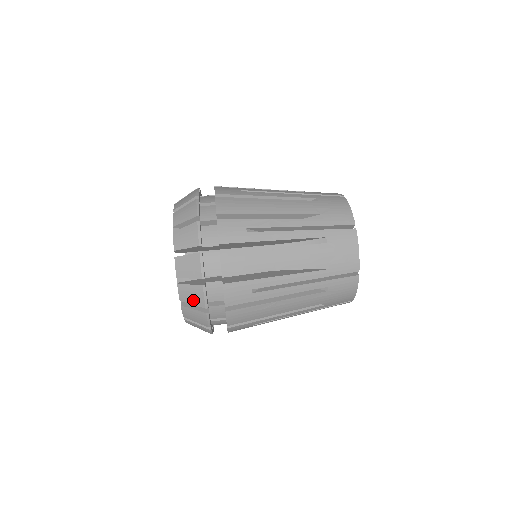
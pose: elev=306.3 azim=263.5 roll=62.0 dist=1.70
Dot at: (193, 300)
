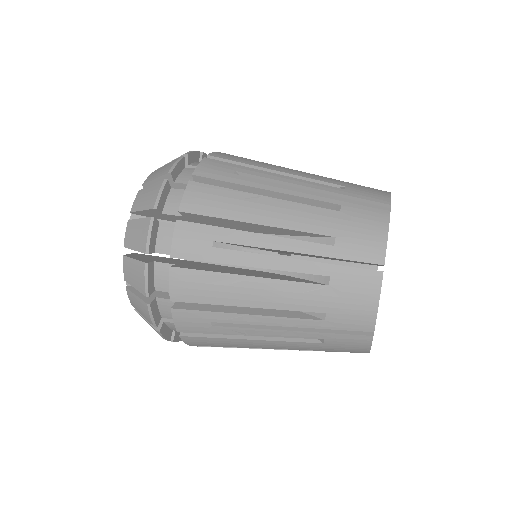
Dot at: (159, 173)
